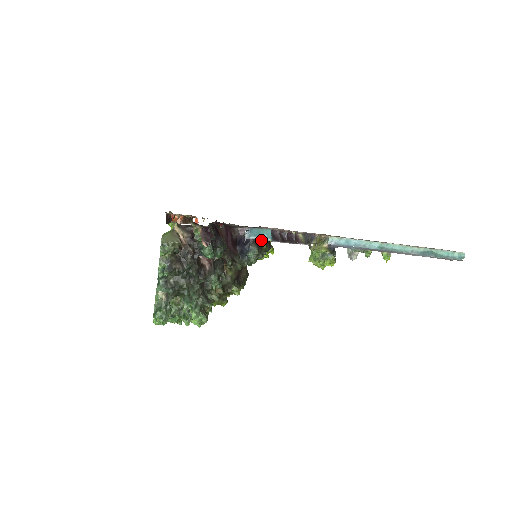
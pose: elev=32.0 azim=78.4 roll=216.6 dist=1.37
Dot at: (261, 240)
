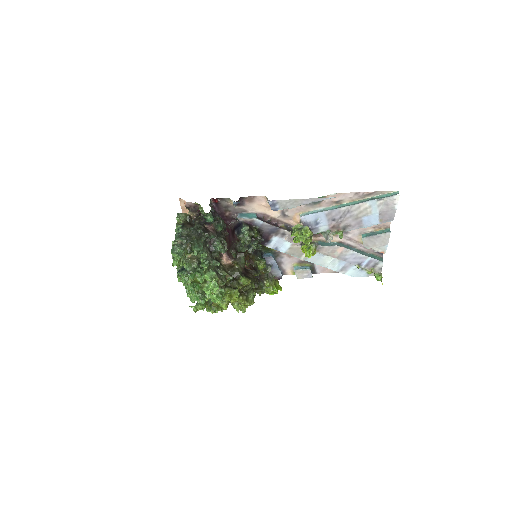
Dot at: (252, 227)
